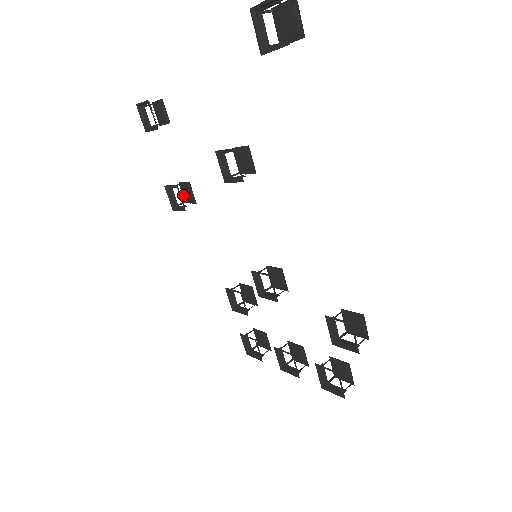
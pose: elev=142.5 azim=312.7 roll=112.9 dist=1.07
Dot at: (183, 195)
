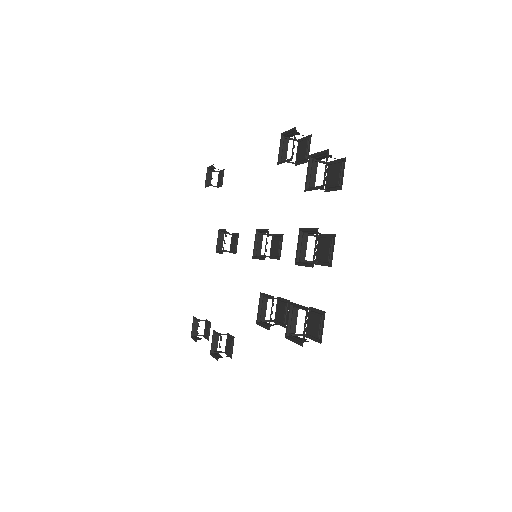
Dot at: occluded
